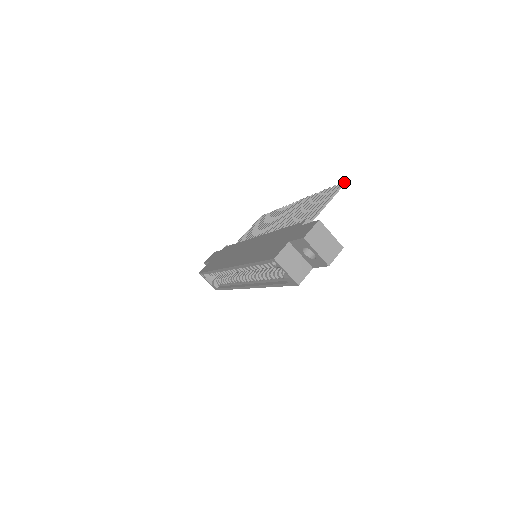
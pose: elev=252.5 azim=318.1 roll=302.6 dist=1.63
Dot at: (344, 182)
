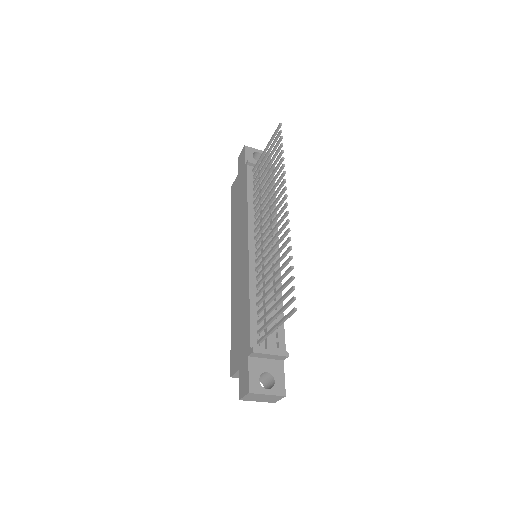
Dot at: (293, 311)
